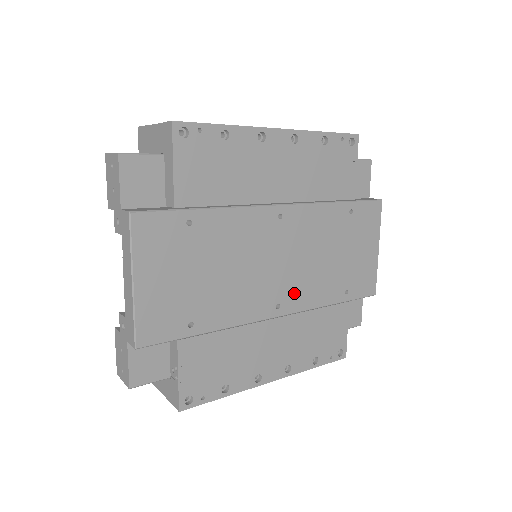
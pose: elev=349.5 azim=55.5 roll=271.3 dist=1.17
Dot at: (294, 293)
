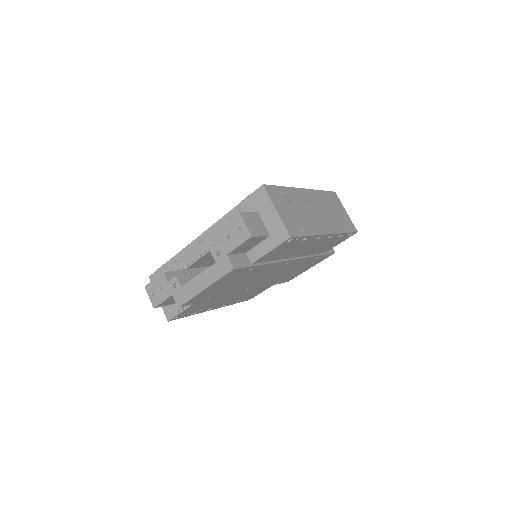
Dot at: (259, 285)
